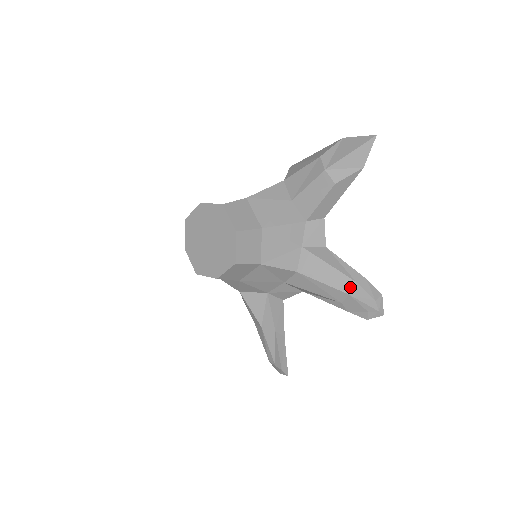
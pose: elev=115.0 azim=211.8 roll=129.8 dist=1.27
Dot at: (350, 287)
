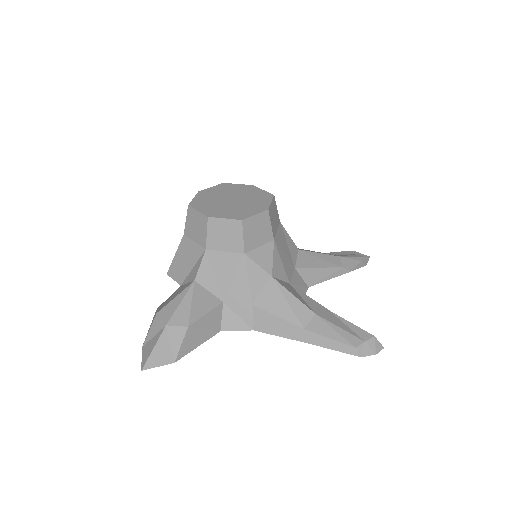
Dot at: (335, 255)
